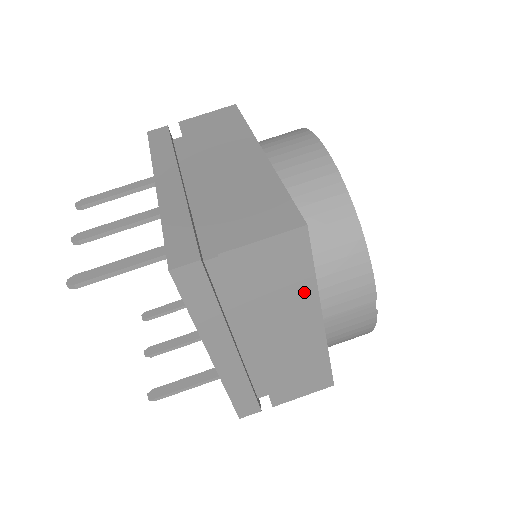
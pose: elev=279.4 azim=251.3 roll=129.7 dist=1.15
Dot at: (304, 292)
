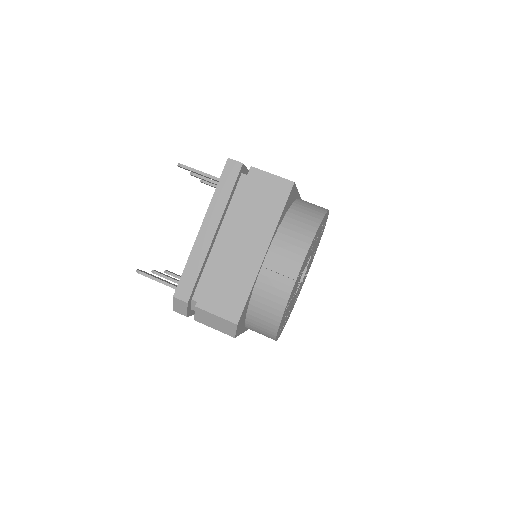
Dot at: (269, 223)
